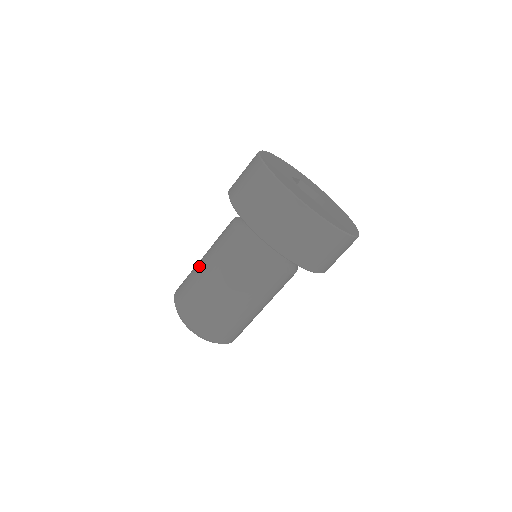
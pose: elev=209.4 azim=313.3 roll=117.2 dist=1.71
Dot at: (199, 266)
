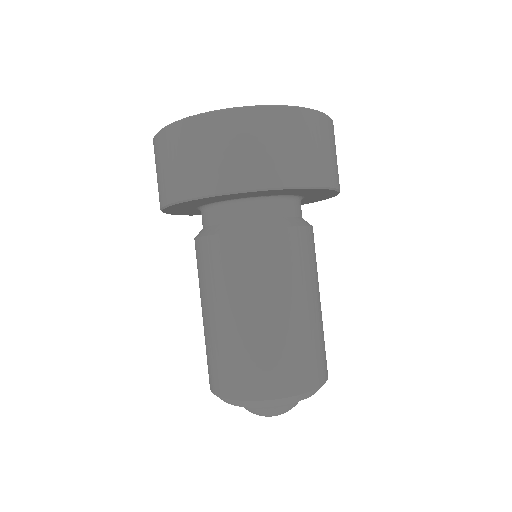
Dot at: occluded
